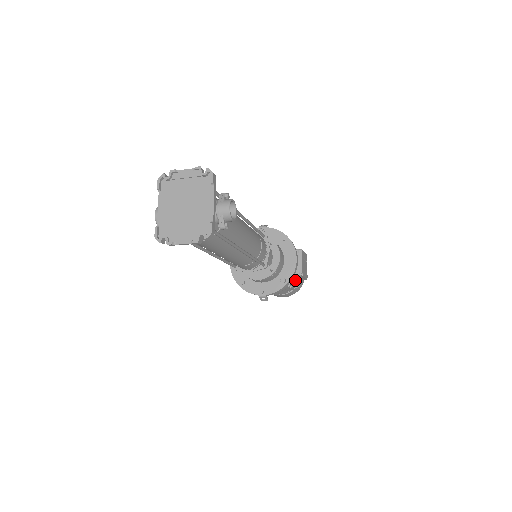
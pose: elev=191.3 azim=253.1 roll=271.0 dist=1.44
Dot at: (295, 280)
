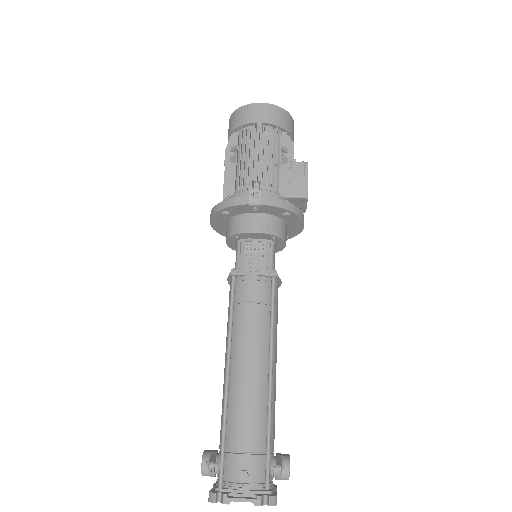
Dot at: occluded
